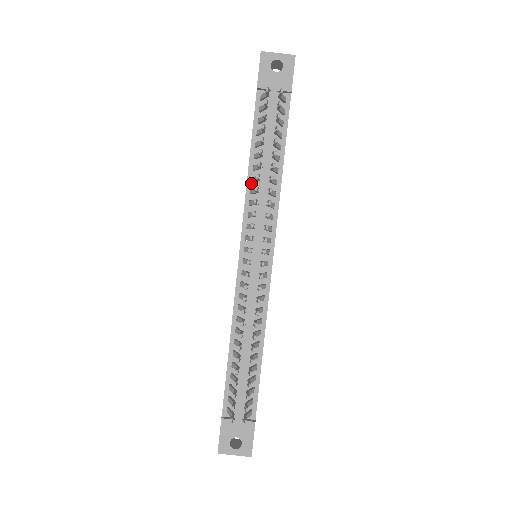
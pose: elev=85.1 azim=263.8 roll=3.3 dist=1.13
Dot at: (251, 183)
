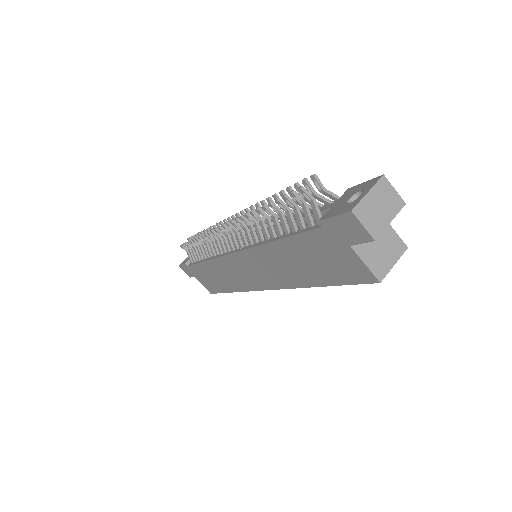
Dot at: (212, 257)
